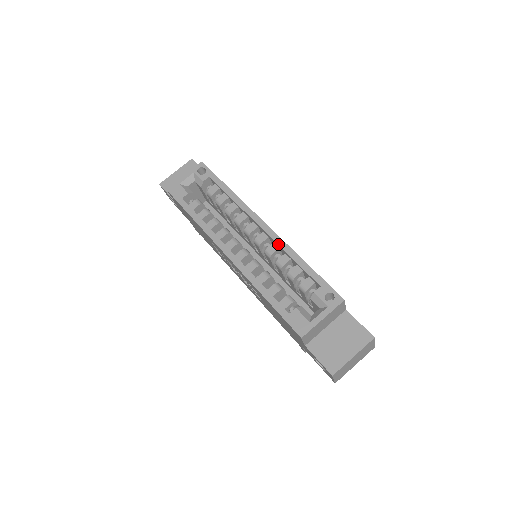
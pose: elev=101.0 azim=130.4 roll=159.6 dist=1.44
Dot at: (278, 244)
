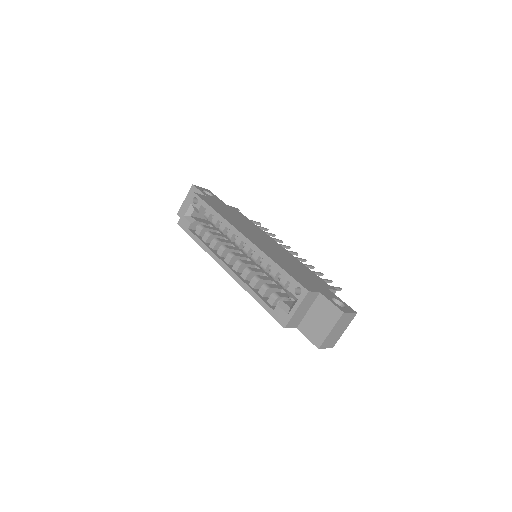
Dot at: occluded
